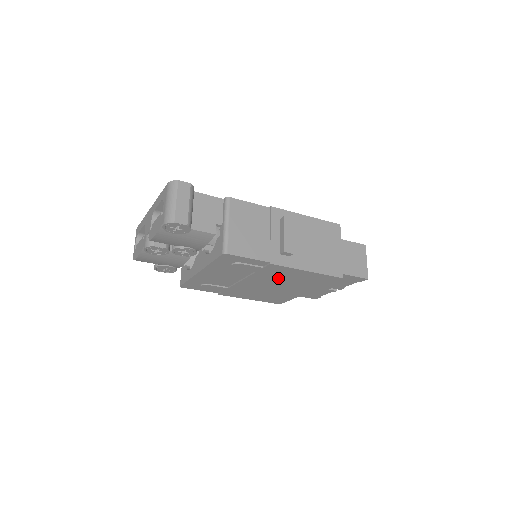
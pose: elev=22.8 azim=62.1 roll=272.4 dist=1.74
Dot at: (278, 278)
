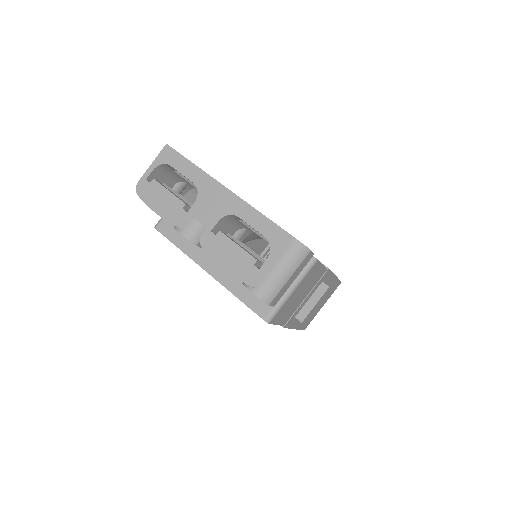
Dot at: occluded
